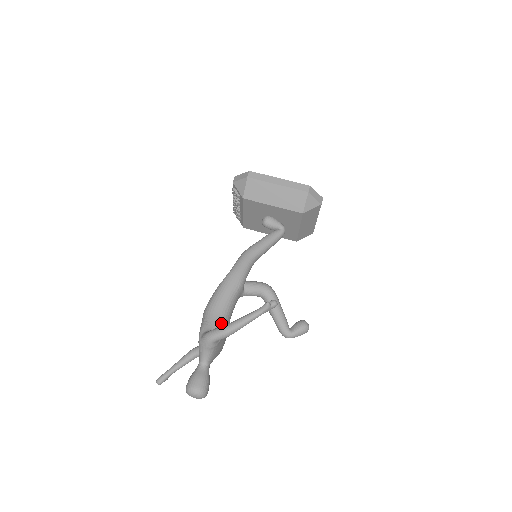
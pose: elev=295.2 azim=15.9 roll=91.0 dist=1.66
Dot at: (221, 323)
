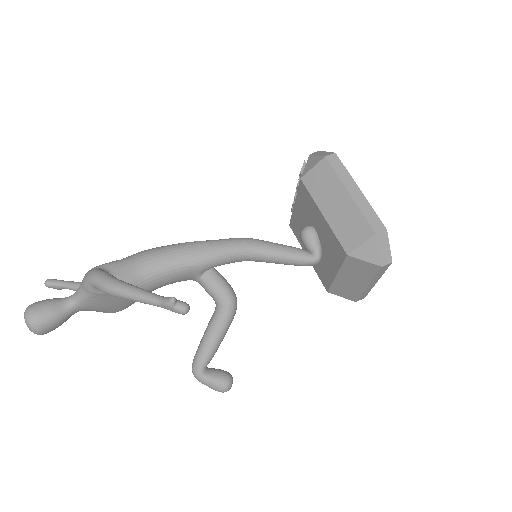
Dot at: (132, 279)
